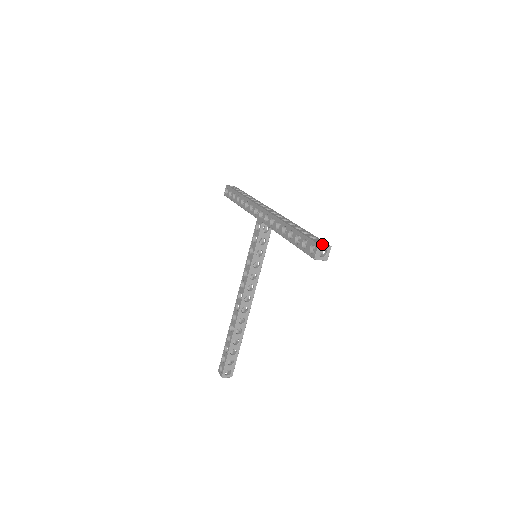
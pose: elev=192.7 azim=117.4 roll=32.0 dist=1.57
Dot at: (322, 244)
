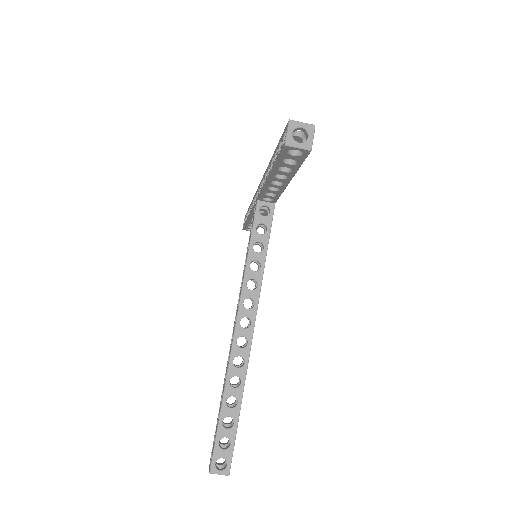
Dot at: (297, 122)
